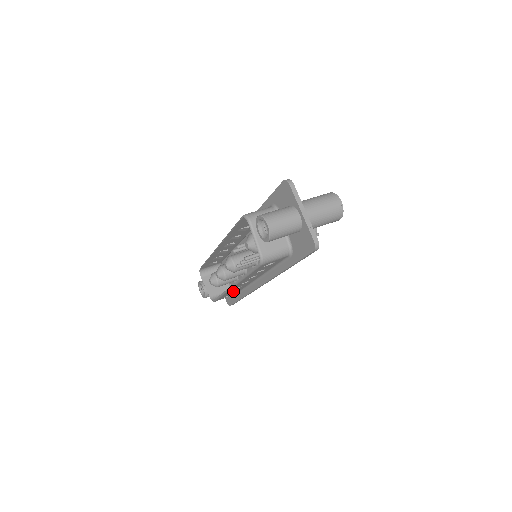
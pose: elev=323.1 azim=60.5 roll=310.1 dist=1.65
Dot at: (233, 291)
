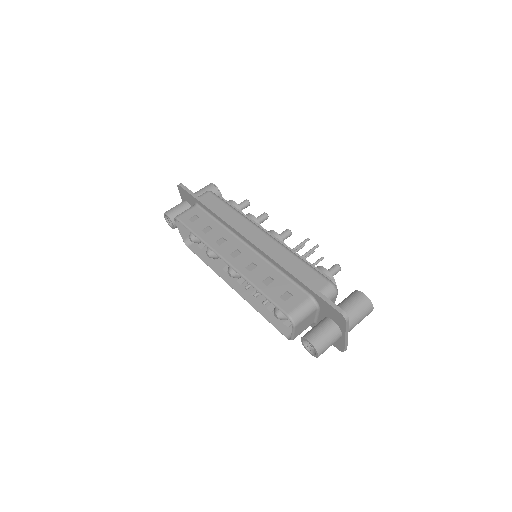
Dot at: (218, 259)
